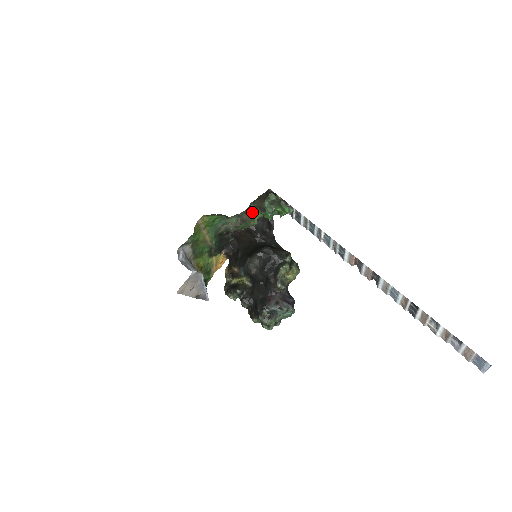
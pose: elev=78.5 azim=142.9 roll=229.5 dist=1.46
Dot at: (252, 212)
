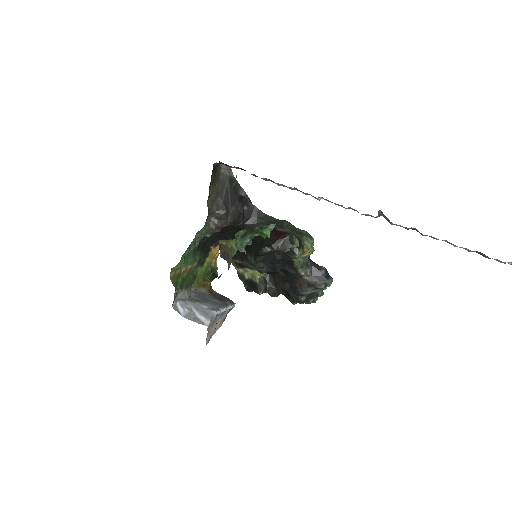
Dot at: (225, 246)
